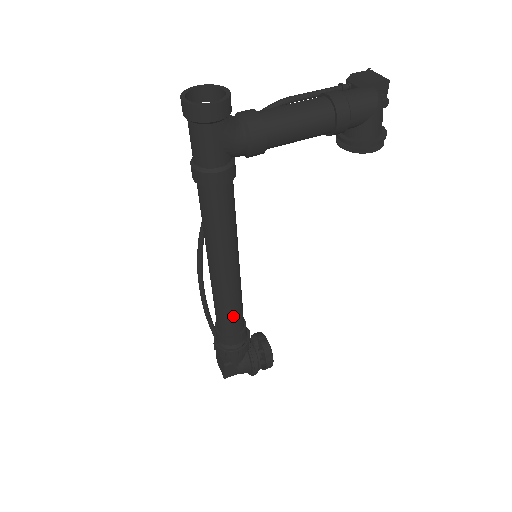
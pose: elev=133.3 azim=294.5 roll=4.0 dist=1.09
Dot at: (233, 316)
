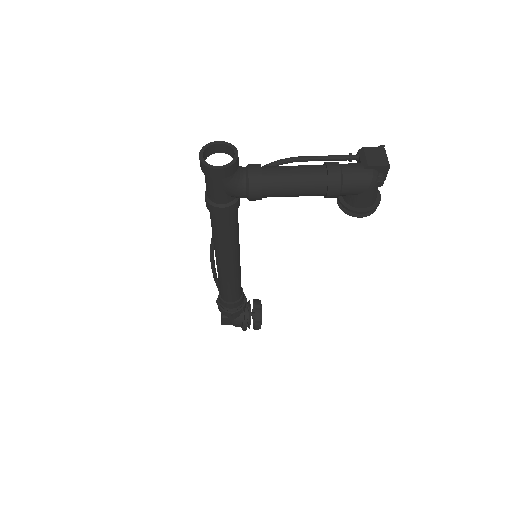
Dot at: (230, 291)
